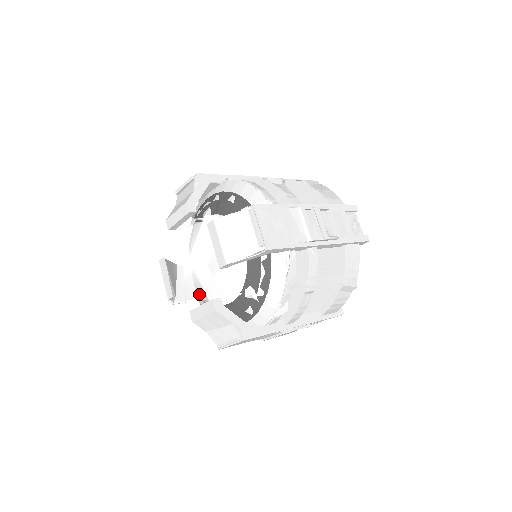
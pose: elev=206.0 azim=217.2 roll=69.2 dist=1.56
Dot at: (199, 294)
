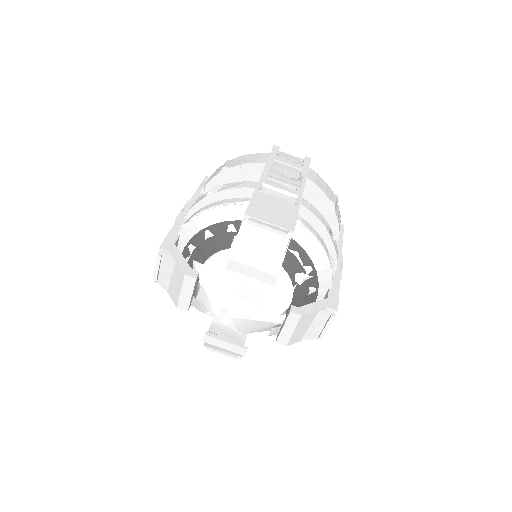
Dot at: (265, 324)
